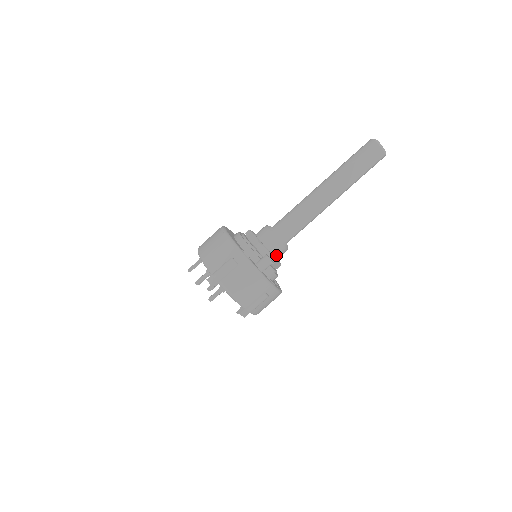
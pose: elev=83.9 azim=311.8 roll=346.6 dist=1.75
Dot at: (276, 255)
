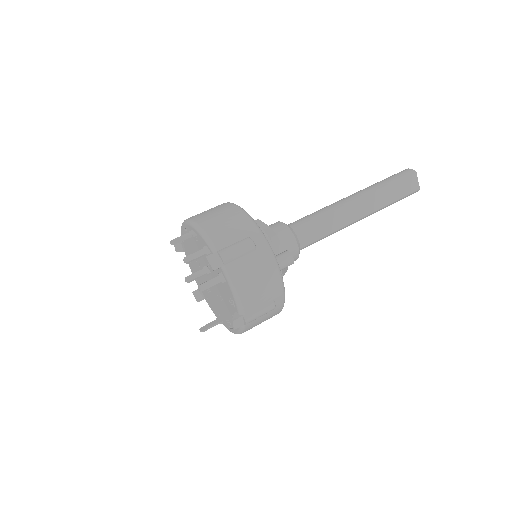
Dot at: occluded
